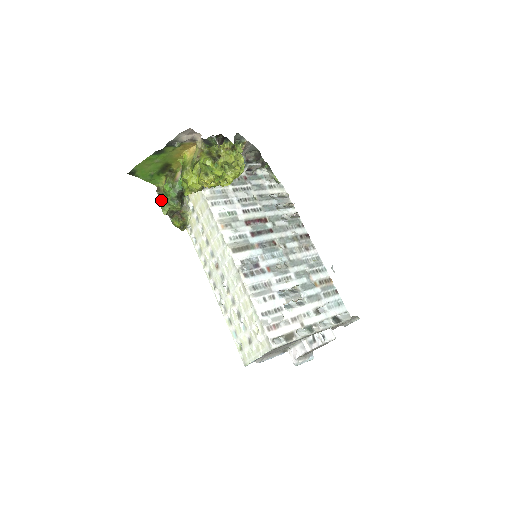
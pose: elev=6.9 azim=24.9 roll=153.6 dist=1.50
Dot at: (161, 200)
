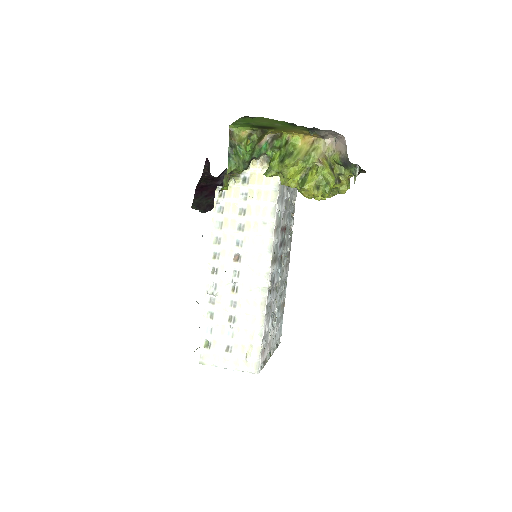
Dot at: (231, 152)
